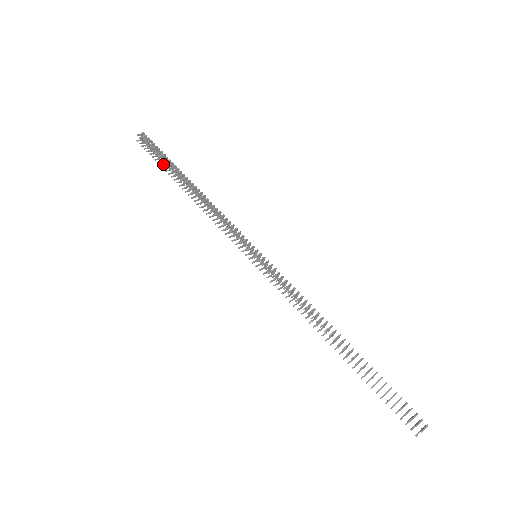
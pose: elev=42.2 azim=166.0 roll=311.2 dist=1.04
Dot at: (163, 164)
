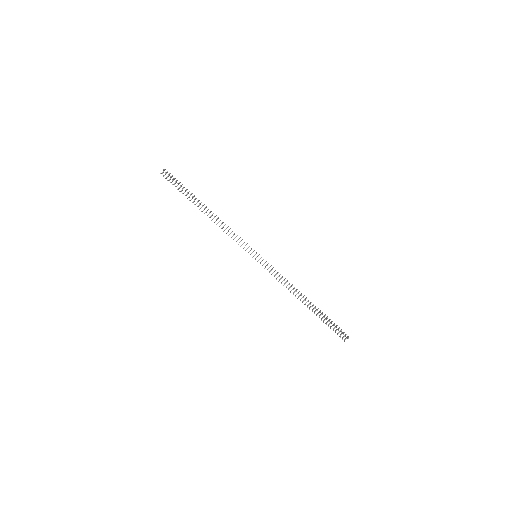
Dot at: (183, 193)
